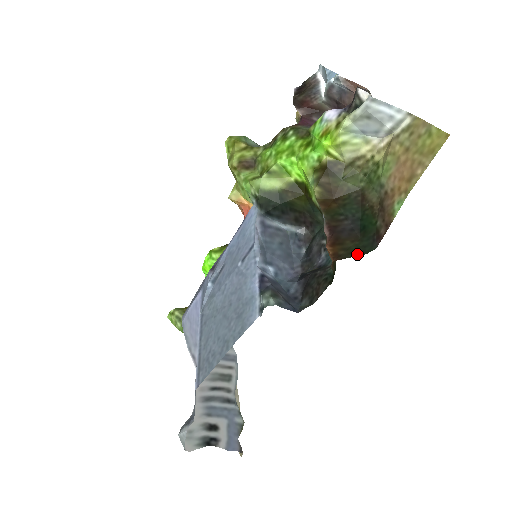
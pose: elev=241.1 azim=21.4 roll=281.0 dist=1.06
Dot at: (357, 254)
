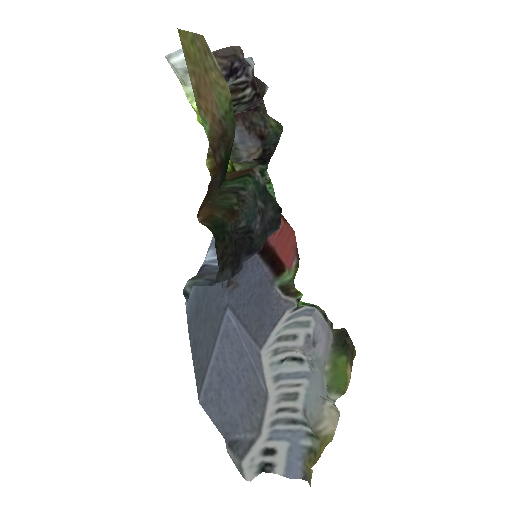
Dot at: (212, 196)
